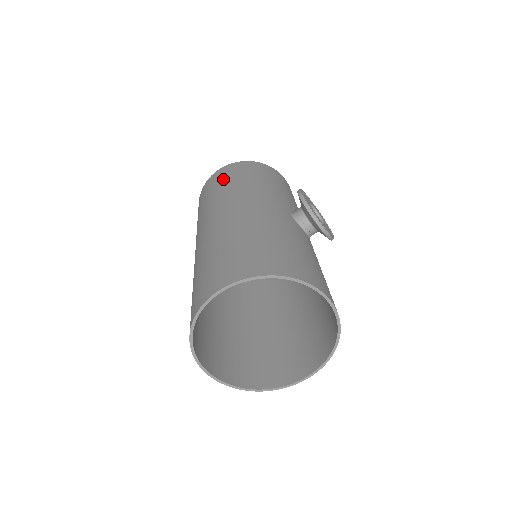
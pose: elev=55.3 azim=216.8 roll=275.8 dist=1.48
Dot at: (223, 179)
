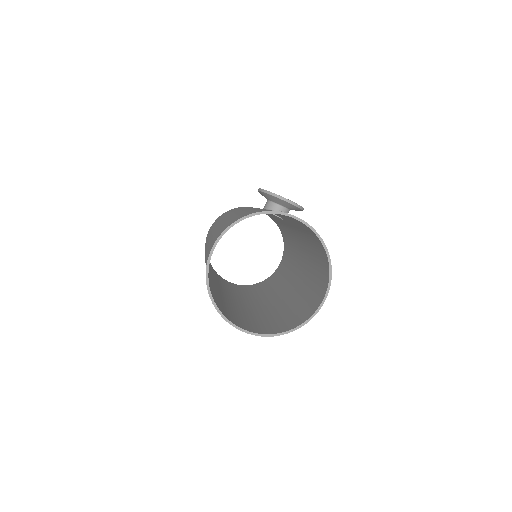
Dot at: occluded
